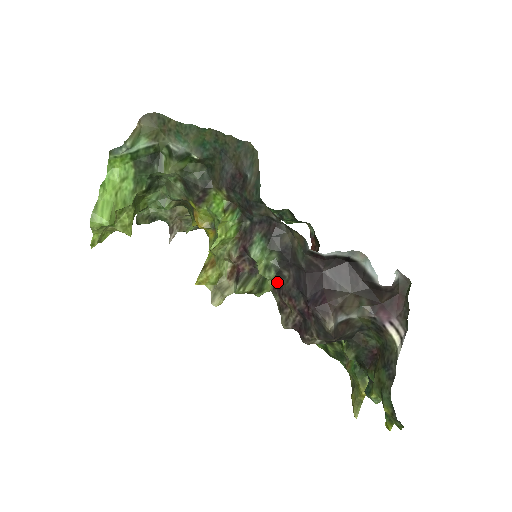
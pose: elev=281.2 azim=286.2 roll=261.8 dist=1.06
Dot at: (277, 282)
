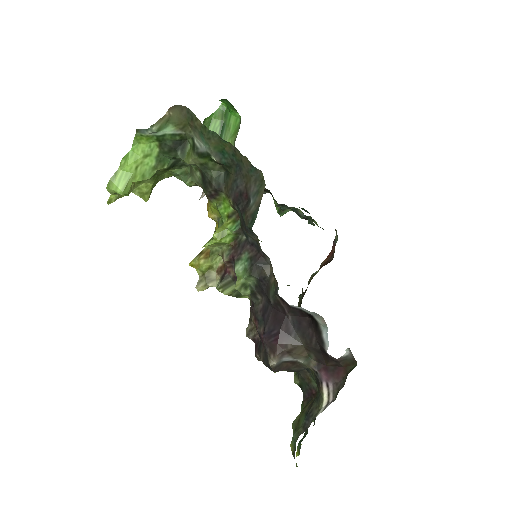
Dot at: (251, 299)
